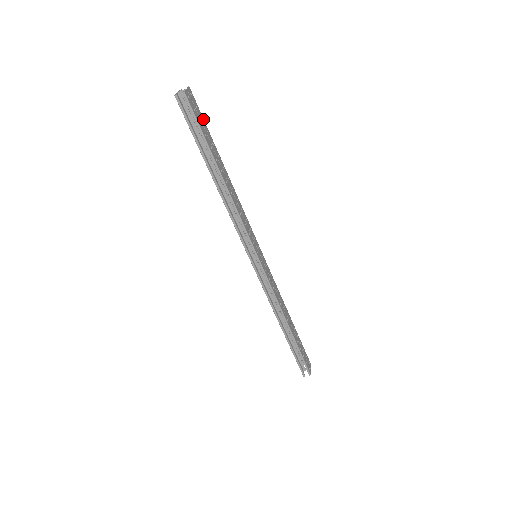
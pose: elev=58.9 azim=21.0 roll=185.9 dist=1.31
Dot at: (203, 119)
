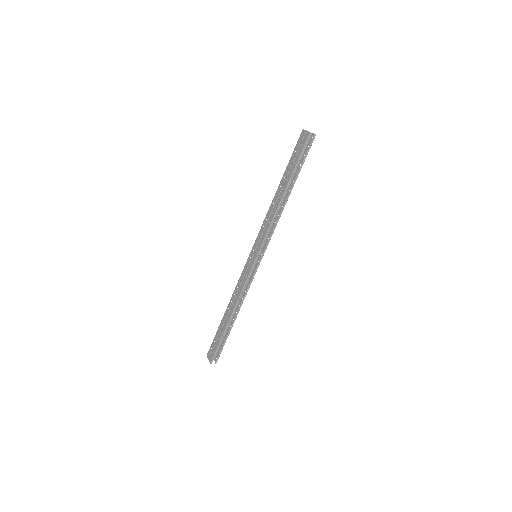
Dot at: occluded
